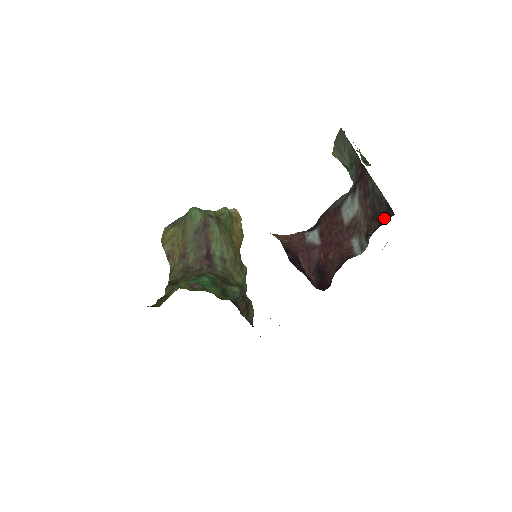
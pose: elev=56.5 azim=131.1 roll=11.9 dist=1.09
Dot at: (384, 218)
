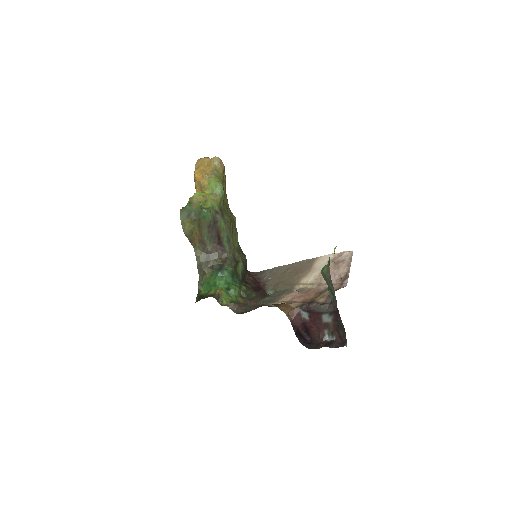
Dot at: (342, 337)
